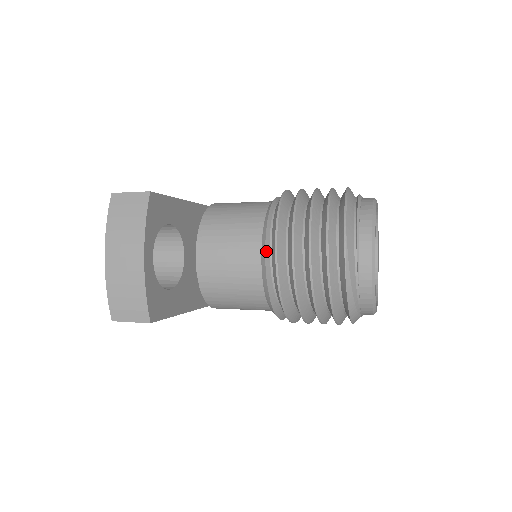
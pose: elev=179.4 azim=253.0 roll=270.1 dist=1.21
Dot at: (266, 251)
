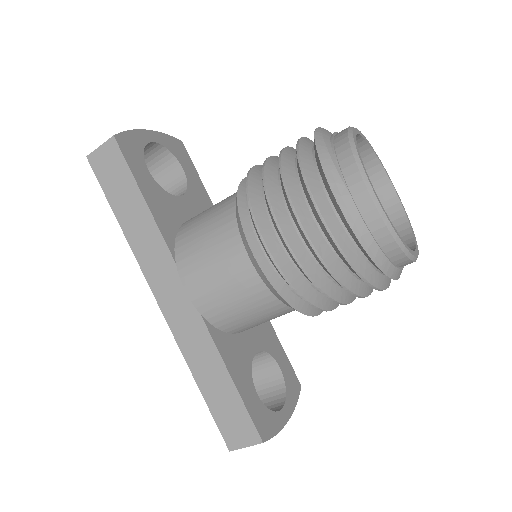
Dot at: occluded
